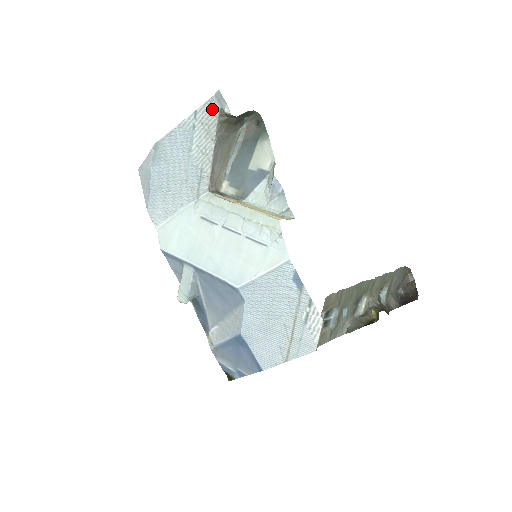
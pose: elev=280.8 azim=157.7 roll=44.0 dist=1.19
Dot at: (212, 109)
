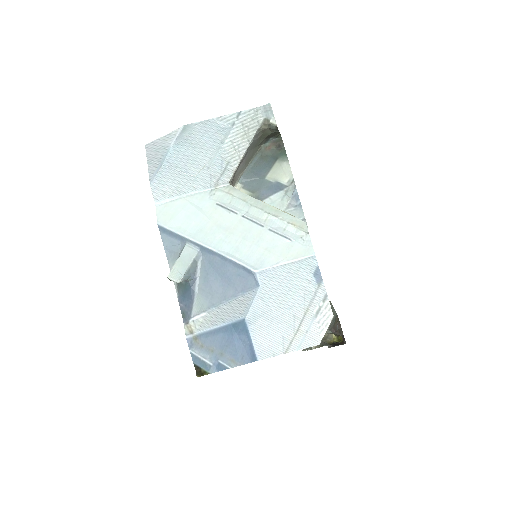
Dot at: (257, 116)
